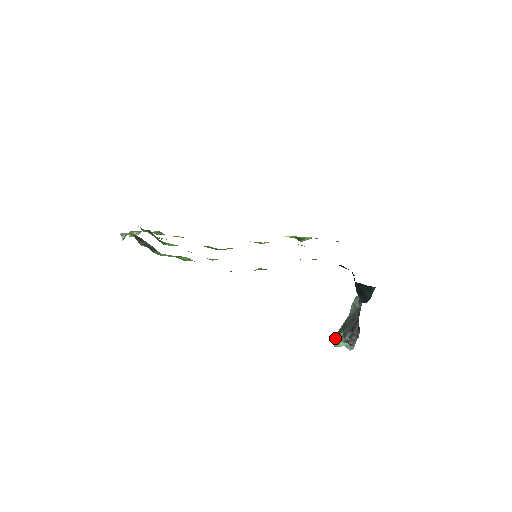
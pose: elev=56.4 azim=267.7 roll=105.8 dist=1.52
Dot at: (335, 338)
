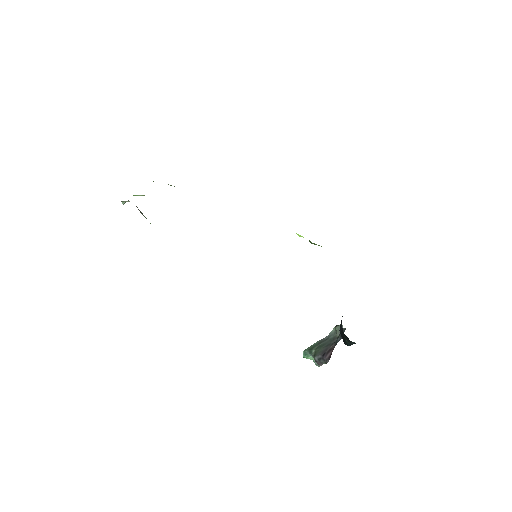
Dot at: (306, 351)
